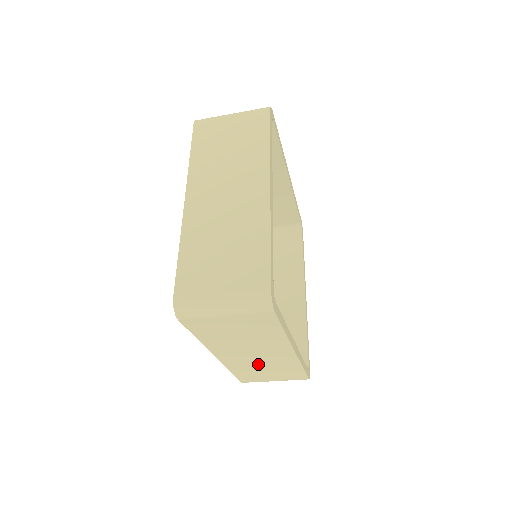
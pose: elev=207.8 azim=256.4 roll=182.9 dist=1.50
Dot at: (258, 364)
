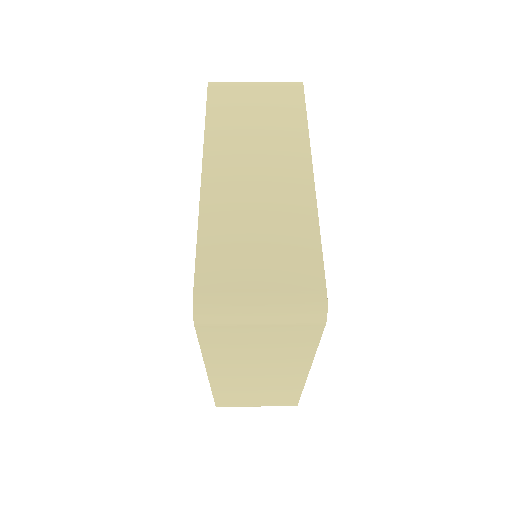
Dot at: (253, 386)
